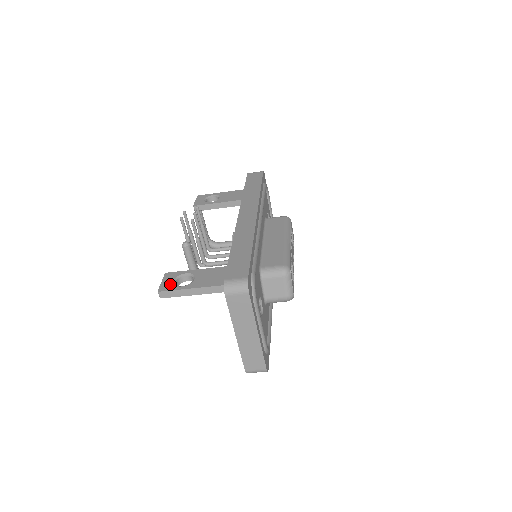
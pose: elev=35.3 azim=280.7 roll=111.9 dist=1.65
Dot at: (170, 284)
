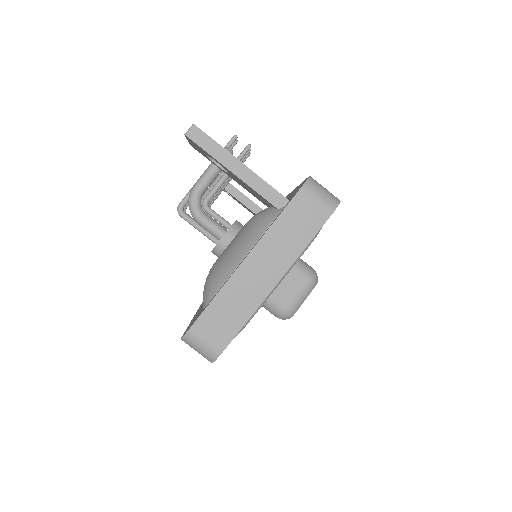
Dot at: occluded
